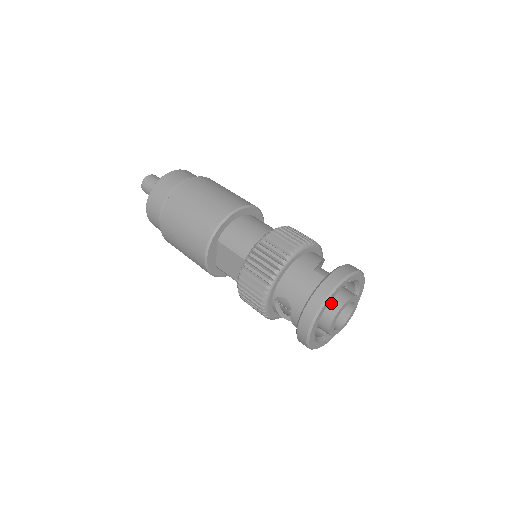
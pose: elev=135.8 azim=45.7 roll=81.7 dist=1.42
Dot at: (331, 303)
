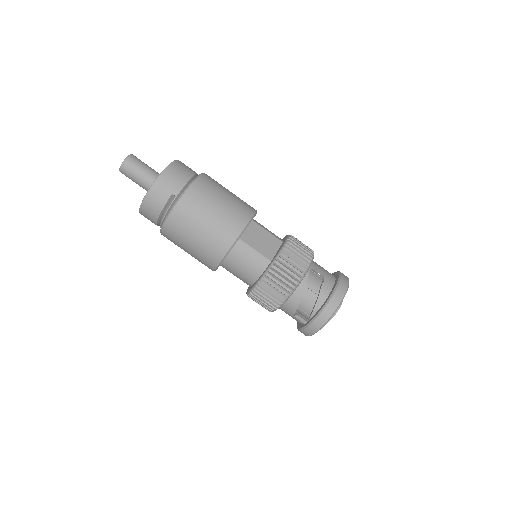
Dot at: occluded
